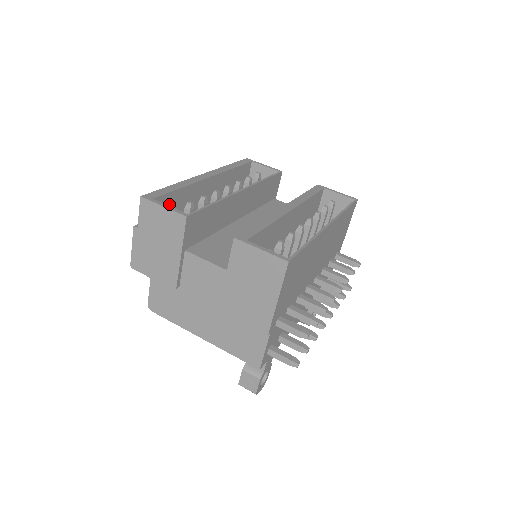
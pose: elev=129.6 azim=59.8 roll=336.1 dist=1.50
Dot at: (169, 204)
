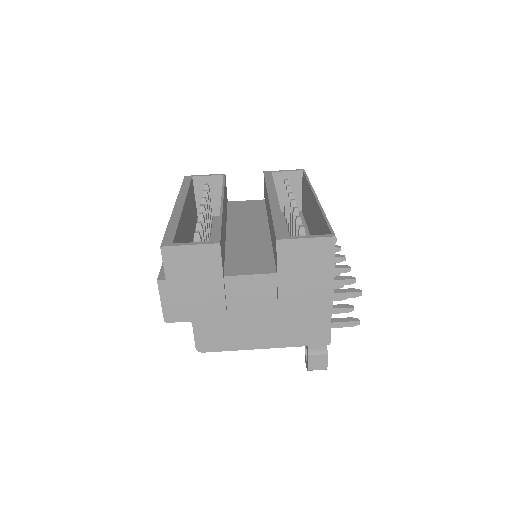
Dot at: occluded
